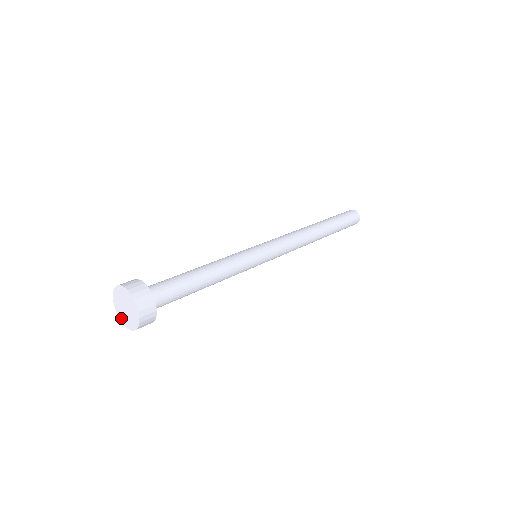
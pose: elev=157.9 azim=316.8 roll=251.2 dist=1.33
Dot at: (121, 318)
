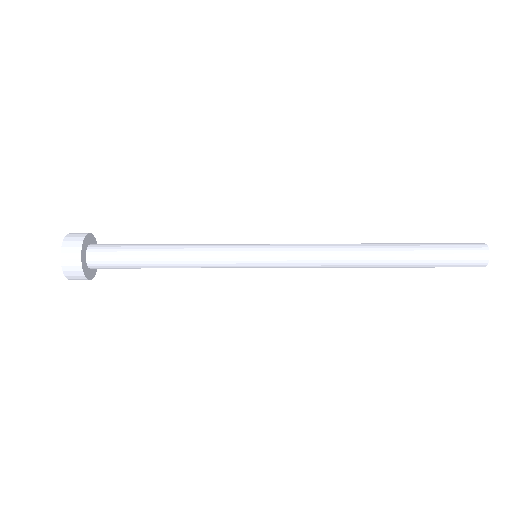
Dot at: occluded
